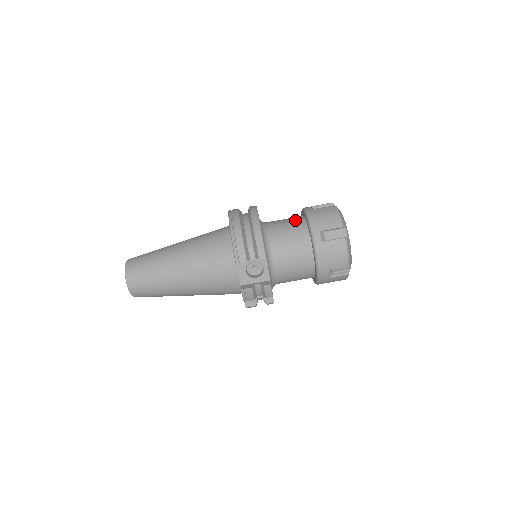
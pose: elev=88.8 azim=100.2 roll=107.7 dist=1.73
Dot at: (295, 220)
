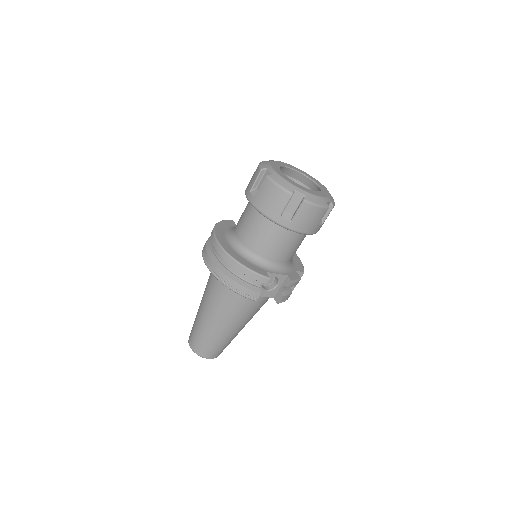
Dot at: (252, 217)
